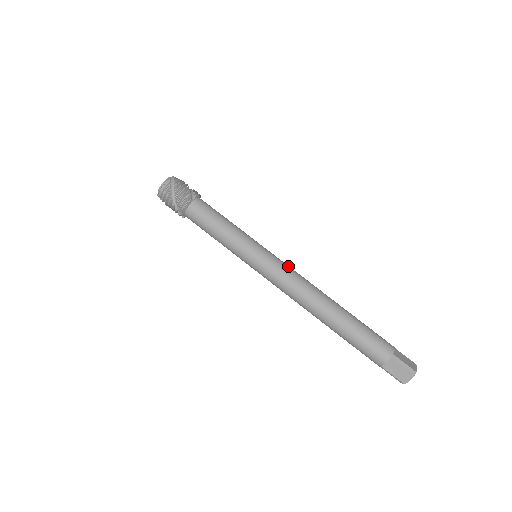
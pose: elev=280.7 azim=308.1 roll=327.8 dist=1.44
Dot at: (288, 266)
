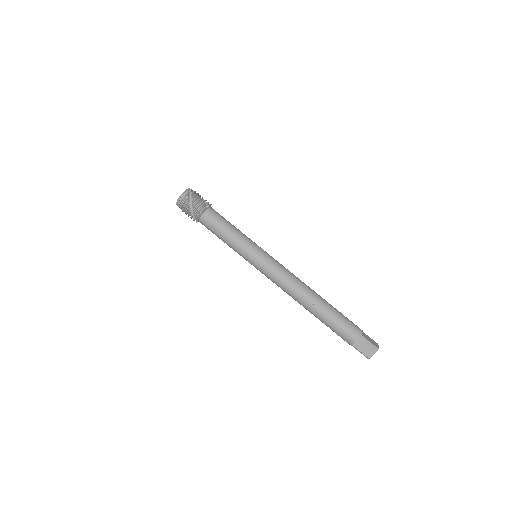
Dot at: (282, 265)
